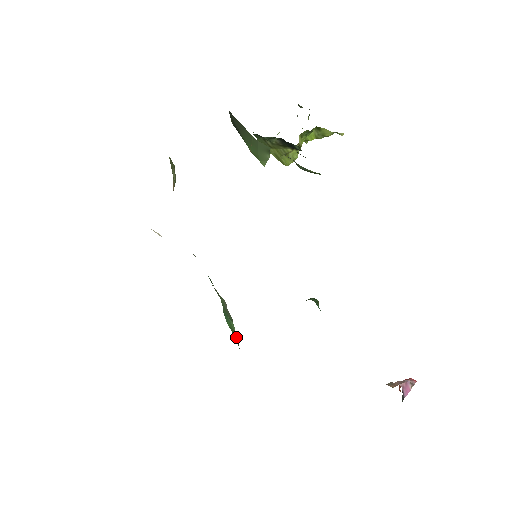
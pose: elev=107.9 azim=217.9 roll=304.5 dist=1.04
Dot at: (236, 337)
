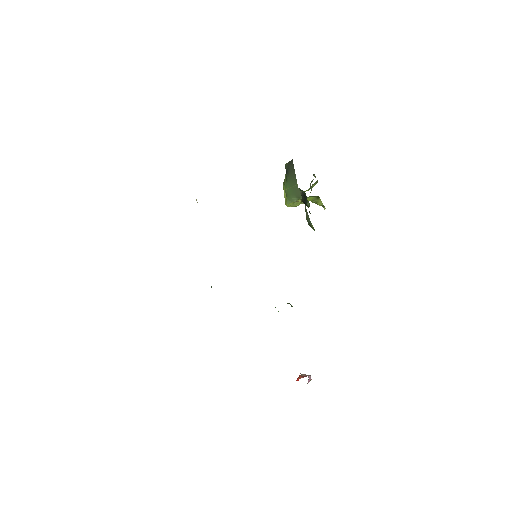
Dot at: occluded
